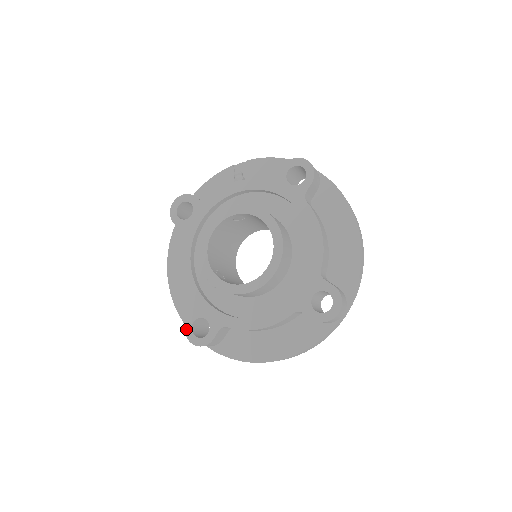
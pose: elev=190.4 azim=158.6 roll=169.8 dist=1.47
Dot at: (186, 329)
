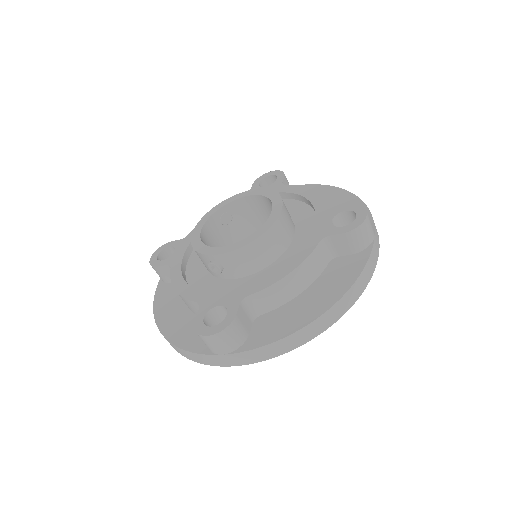
Dot at: (196, 328)
